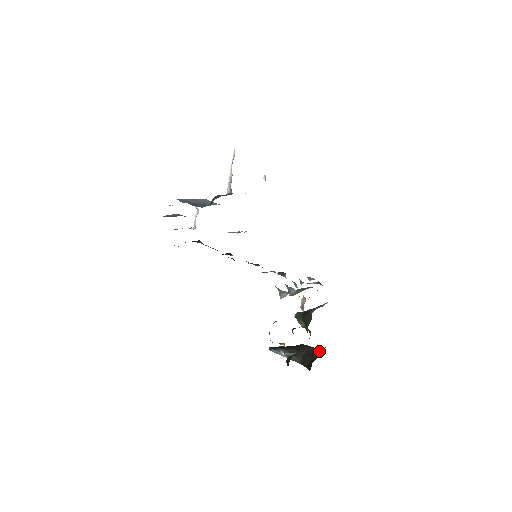
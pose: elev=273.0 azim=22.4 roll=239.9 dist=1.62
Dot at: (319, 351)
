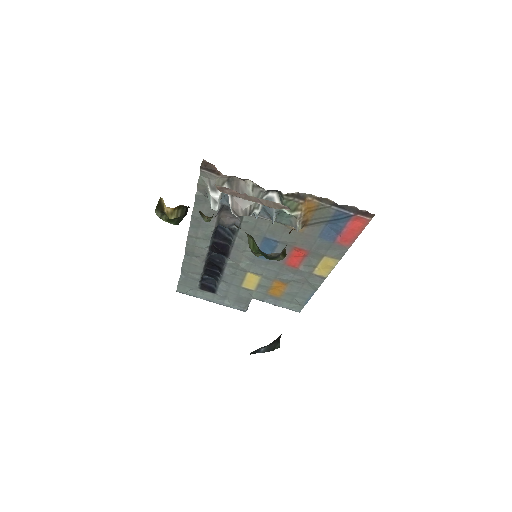
Dot at: occluded
